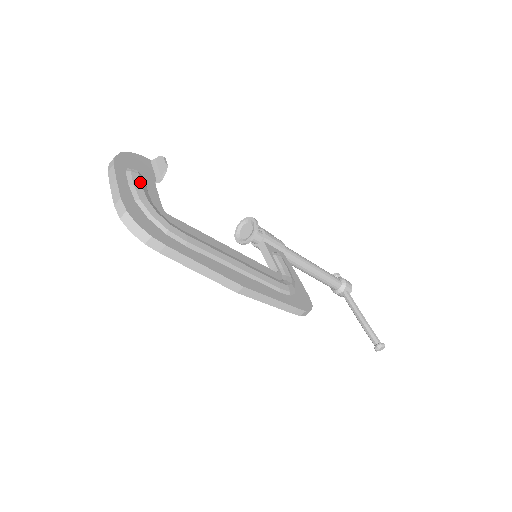
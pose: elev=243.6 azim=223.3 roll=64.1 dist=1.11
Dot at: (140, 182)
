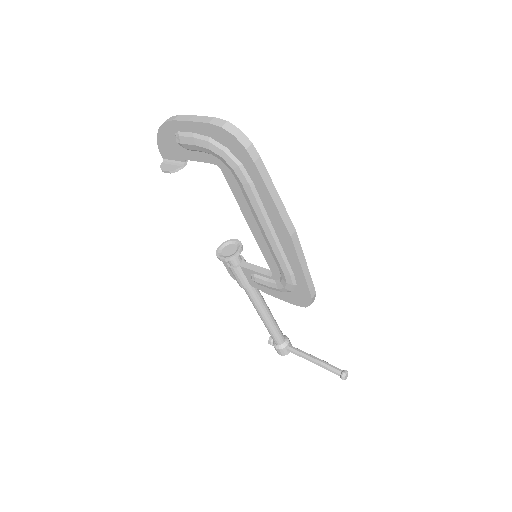
Dot at: occluded
